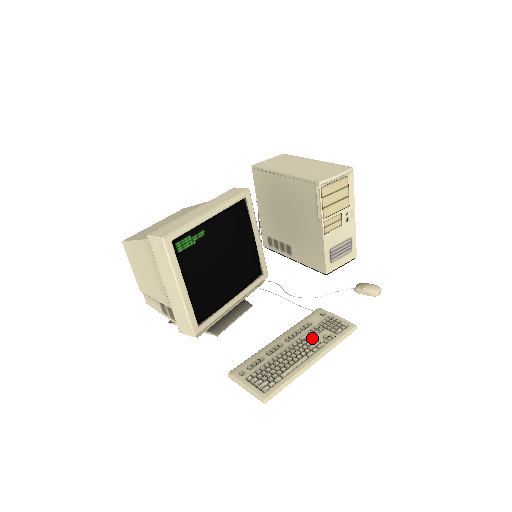
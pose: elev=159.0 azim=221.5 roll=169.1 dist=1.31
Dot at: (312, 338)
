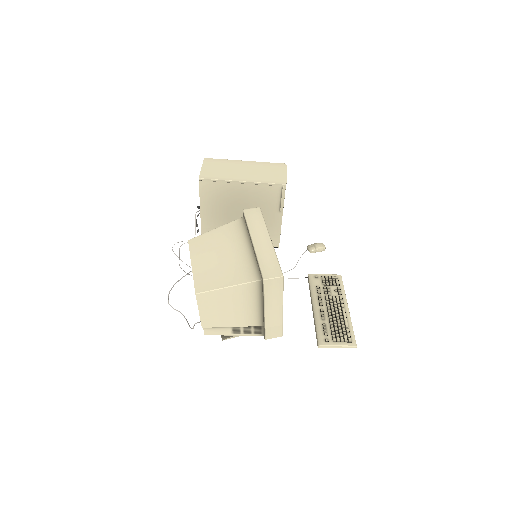
Dot at: (331, 296)
